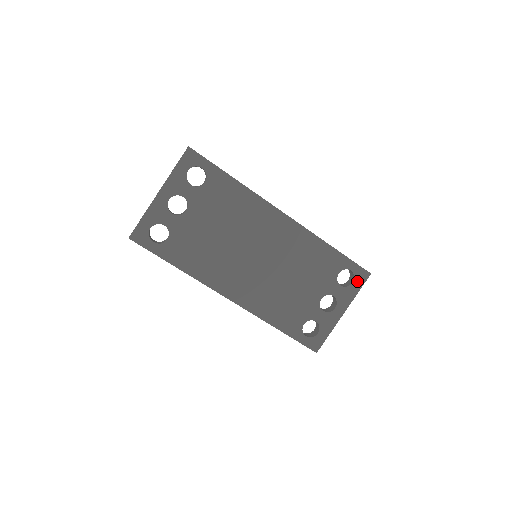
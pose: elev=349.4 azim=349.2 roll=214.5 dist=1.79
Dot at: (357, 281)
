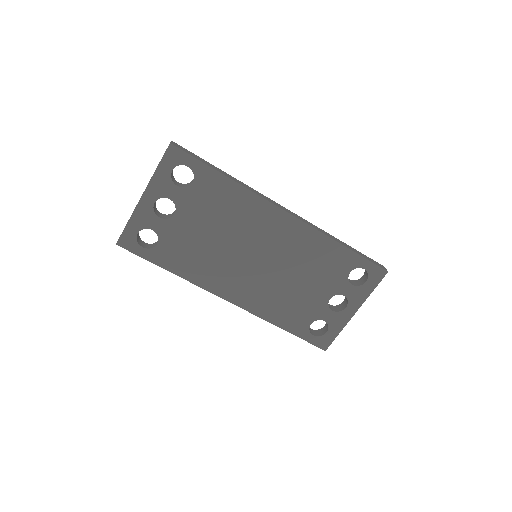
Dot at: (371, 280)
